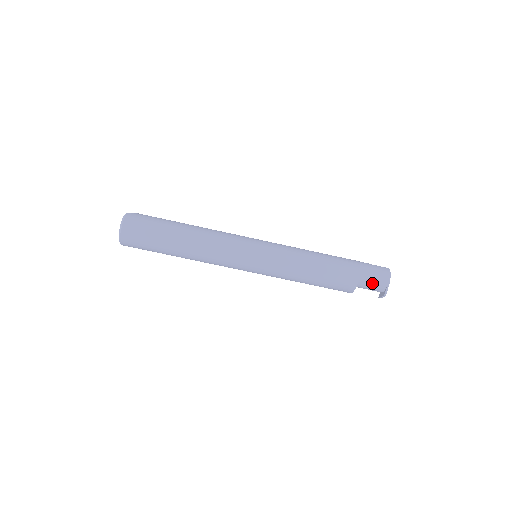
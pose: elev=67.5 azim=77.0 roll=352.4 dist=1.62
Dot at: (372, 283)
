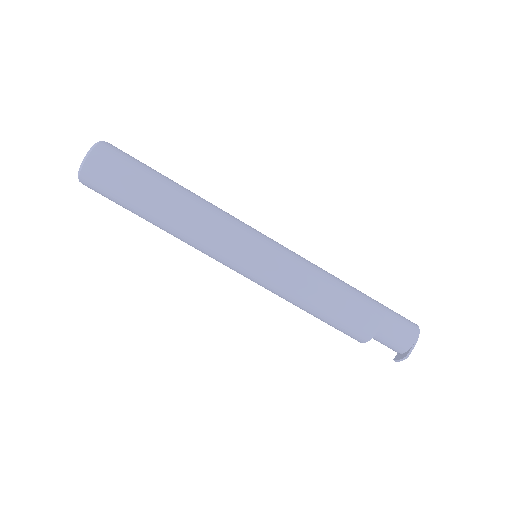
Dot at: (395, 336)
